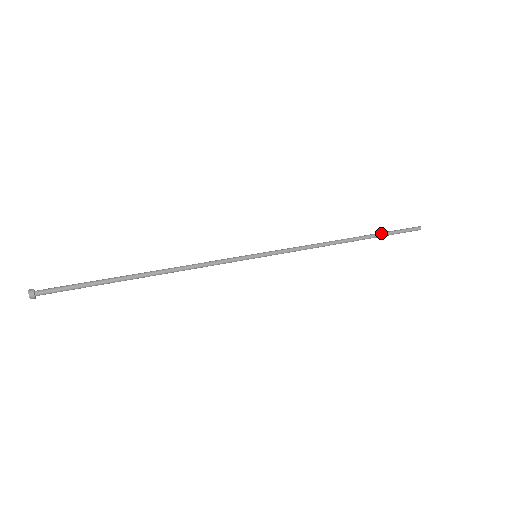
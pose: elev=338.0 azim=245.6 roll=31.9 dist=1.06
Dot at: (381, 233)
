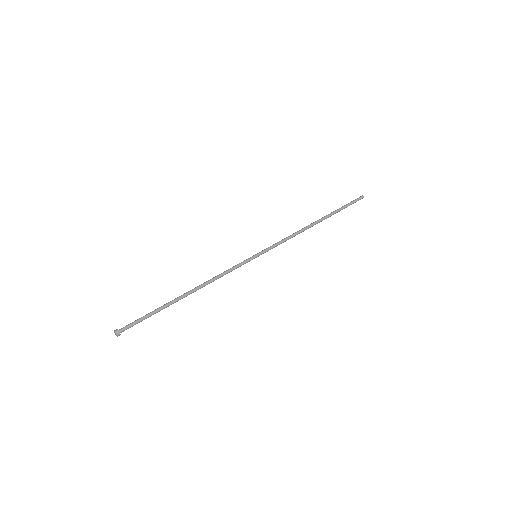
Dot at: occluded
